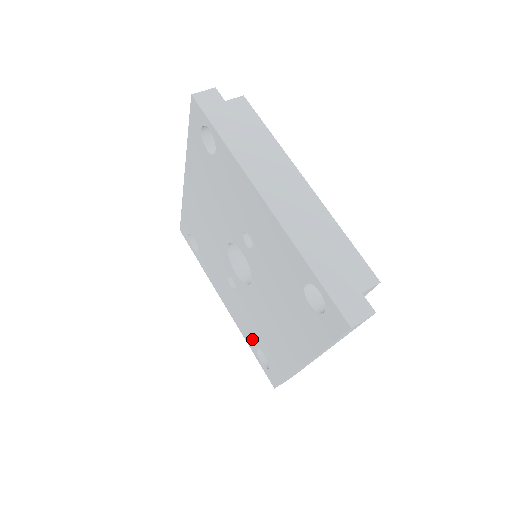
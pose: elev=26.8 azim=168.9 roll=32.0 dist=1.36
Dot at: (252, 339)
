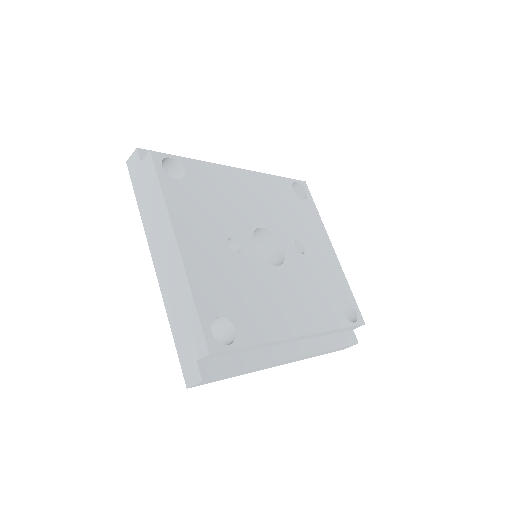
Dot at: occluded
